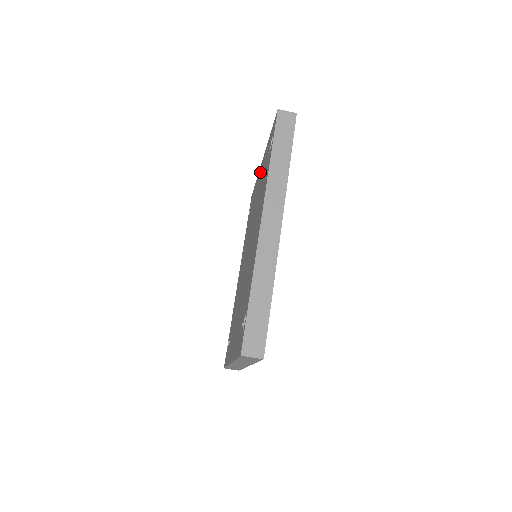
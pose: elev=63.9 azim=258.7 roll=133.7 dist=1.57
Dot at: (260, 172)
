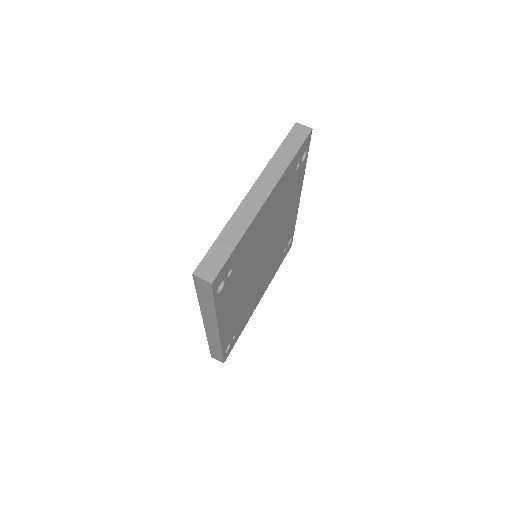
Dot at: occluded
